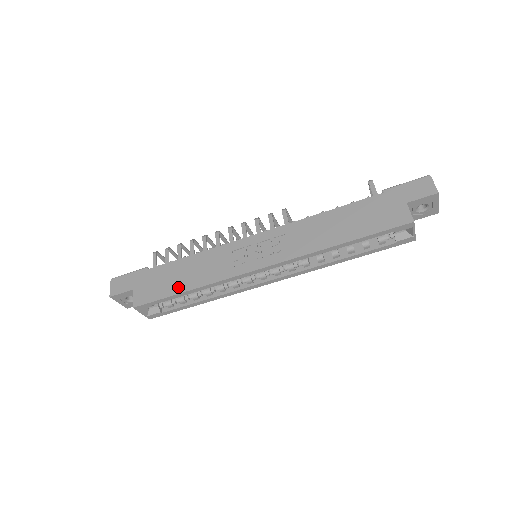
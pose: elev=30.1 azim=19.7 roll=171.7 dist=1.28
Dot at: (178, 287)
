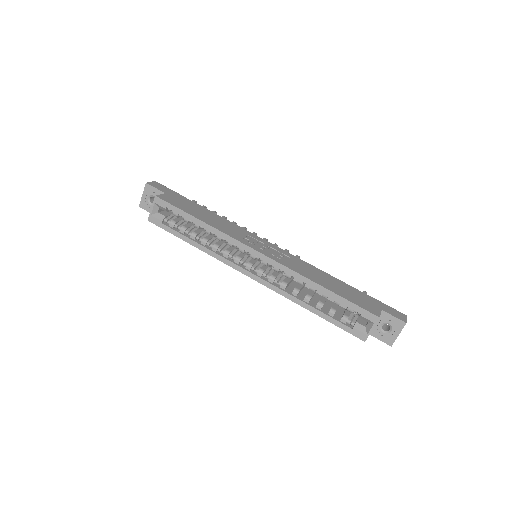
Dot at: (196, 214)
